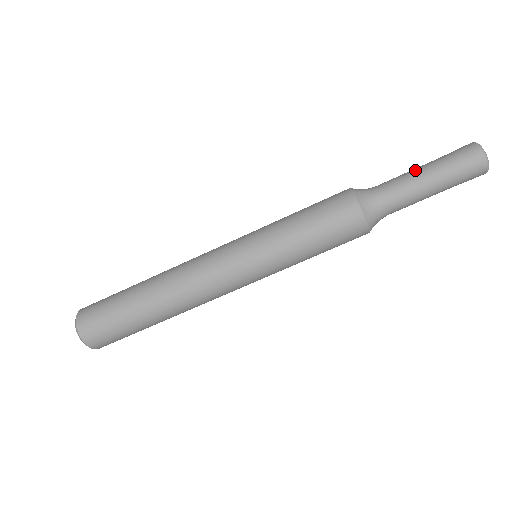
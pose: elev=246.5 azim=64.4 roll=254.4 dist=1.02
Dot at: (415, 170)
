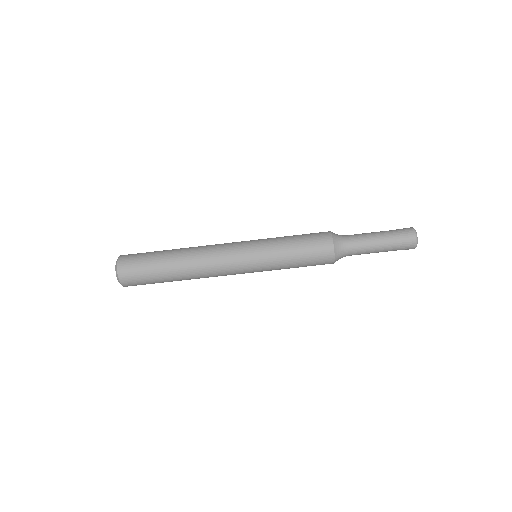
Dot at: (374, 234)
